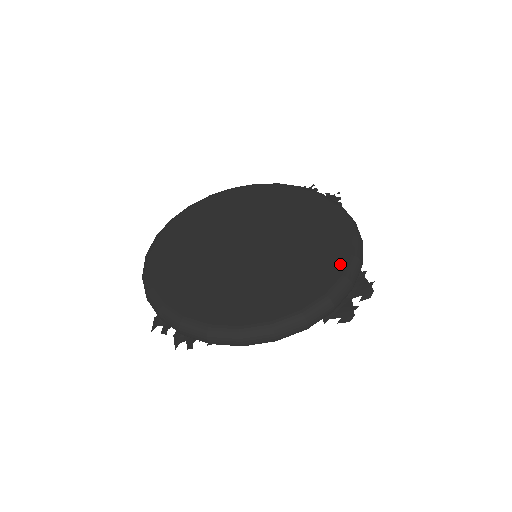
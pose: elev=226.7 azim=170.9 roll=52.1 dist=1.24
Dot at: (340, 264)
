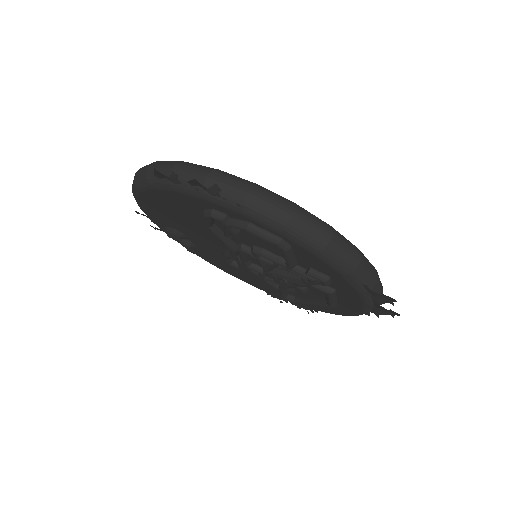
Dot at: occluded
